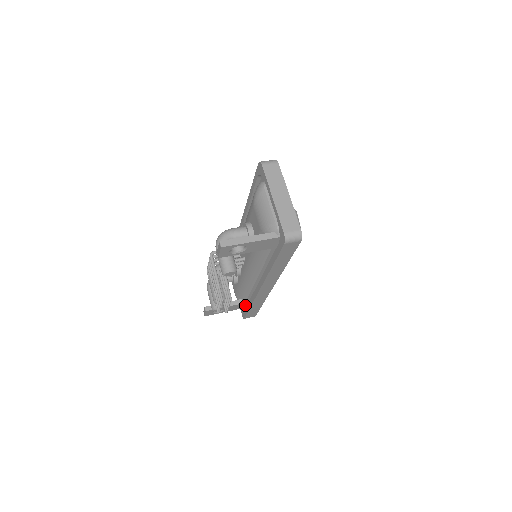
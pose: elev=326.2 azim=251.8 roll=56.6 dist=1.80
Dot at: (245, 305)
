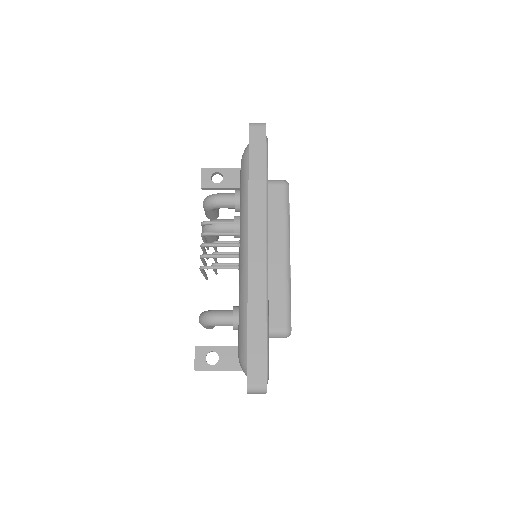
Dot at: occluded
